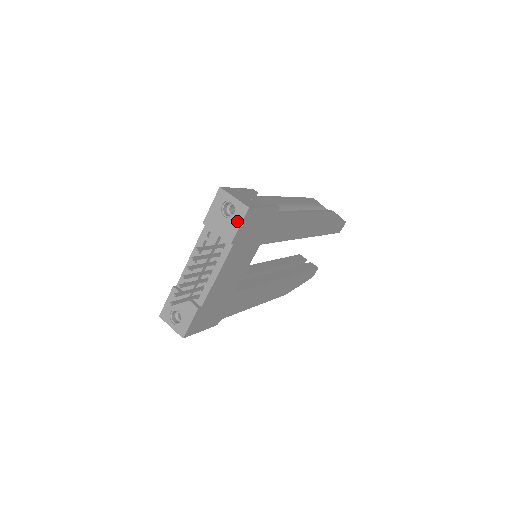
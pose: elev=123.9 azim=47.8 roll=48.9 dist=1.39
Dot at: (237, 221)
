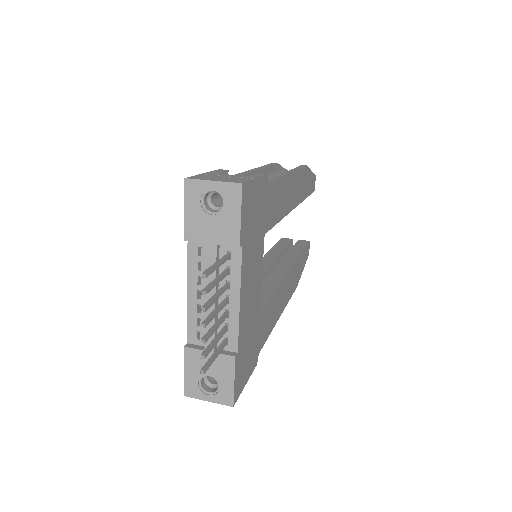
Dot at: (233, 211)
